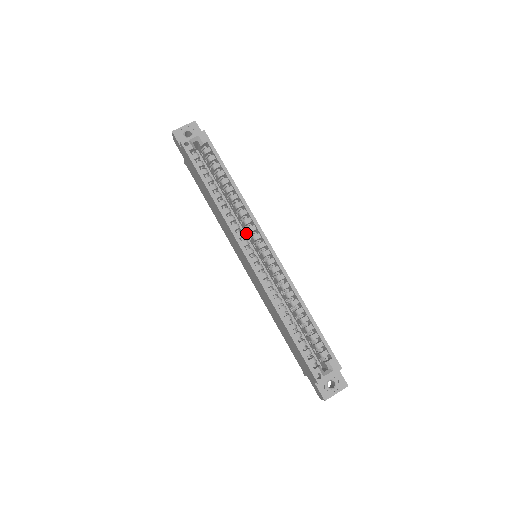
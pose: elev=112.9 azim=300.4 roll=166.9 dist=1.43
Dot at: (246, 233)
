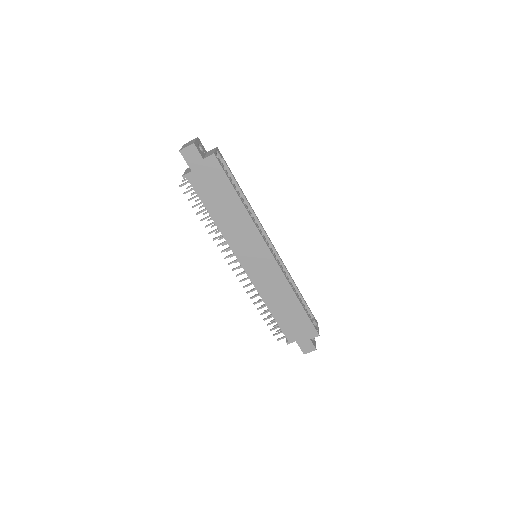
Dot at: occluded
